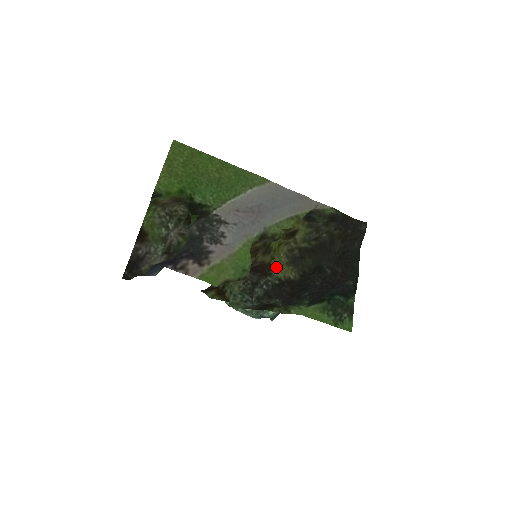
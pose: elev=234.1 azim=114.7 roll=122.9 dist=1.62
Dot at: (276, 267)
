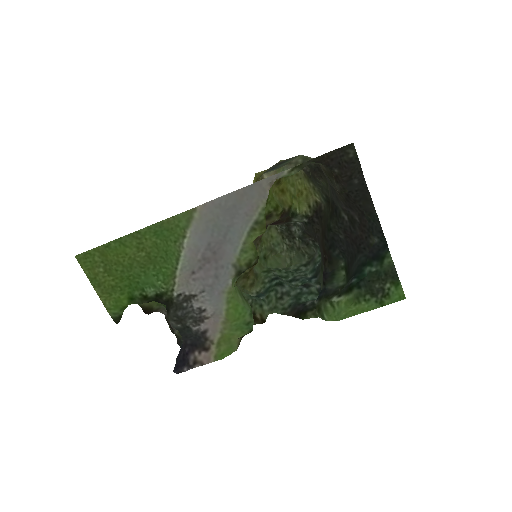
Dot at: (296, 191)
